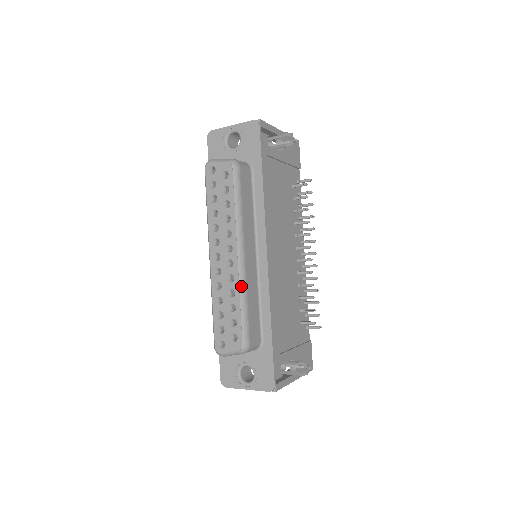
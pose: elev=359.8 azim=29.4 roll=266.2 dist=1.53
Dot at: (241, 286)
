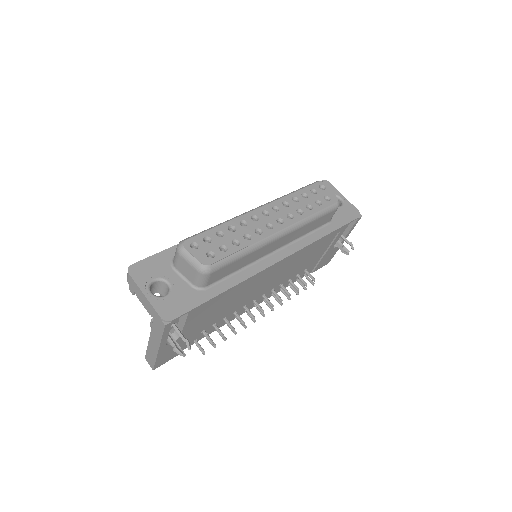
Dot at: (259, 243)
